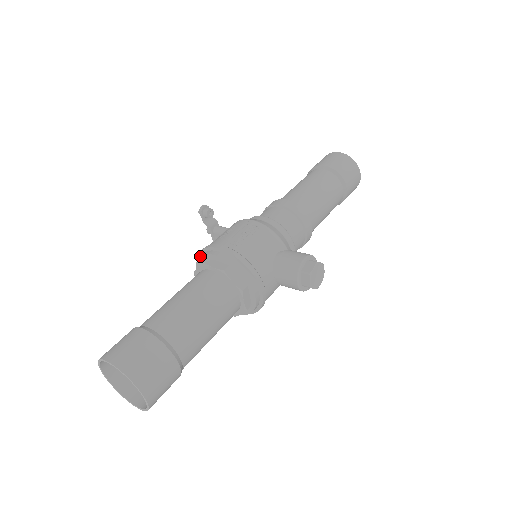
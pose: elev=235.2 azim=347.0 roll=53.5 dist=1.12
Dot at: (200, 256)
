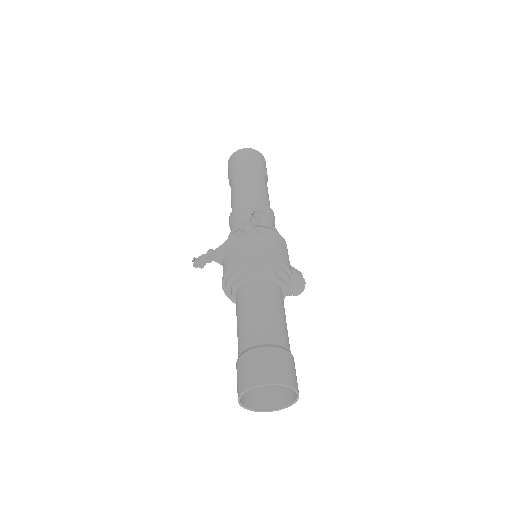
Dot at: (265, 266)
